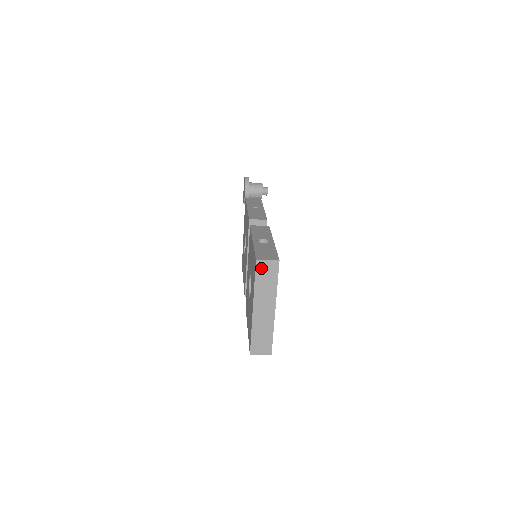
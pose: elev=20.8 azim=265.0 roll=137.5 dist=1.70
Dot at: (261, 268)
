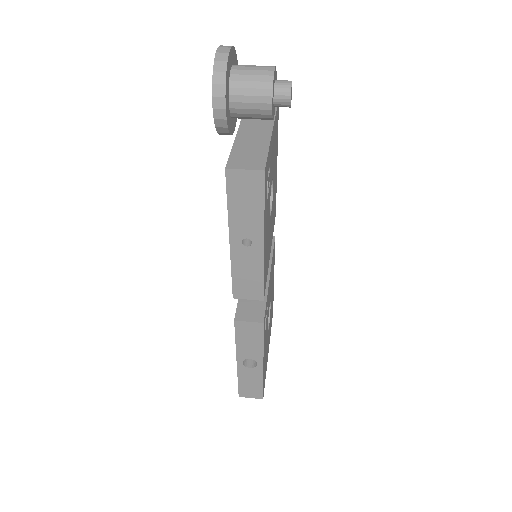
Dot at: occluded
